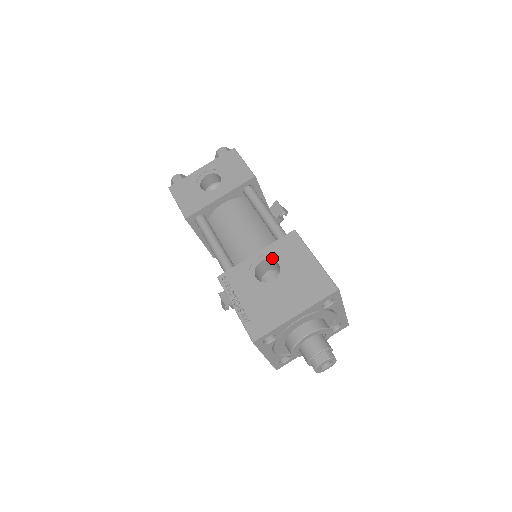
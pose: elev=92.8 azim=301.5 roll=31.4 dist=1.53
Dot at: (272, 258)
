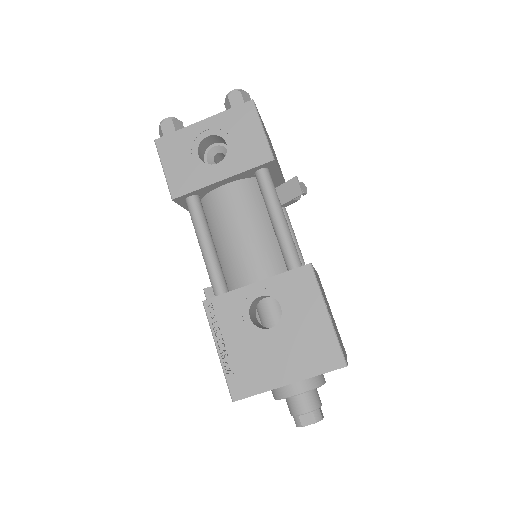
Dot at: (274, 296)
